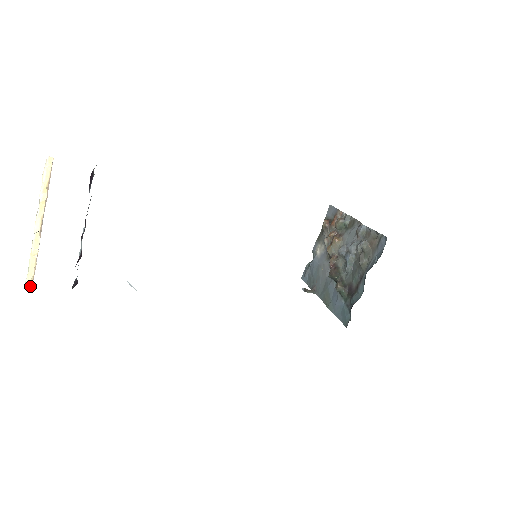
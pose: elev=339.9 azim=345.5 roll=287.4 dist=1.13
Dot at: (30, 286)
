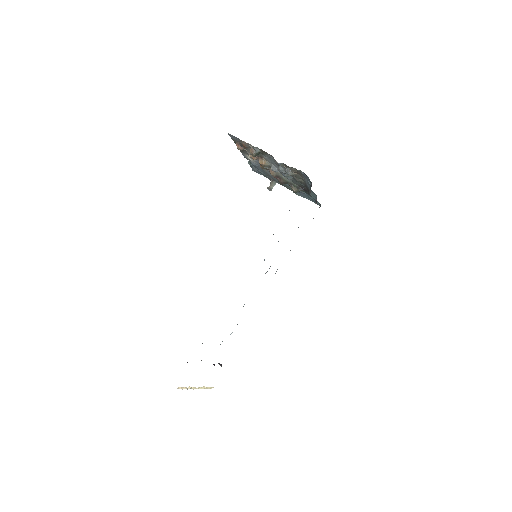
Dot at: occluded
